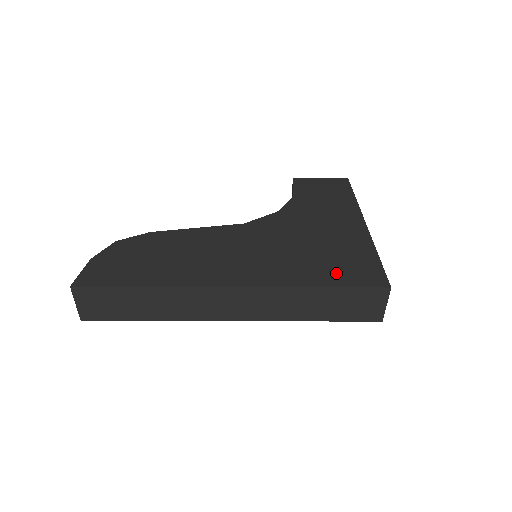
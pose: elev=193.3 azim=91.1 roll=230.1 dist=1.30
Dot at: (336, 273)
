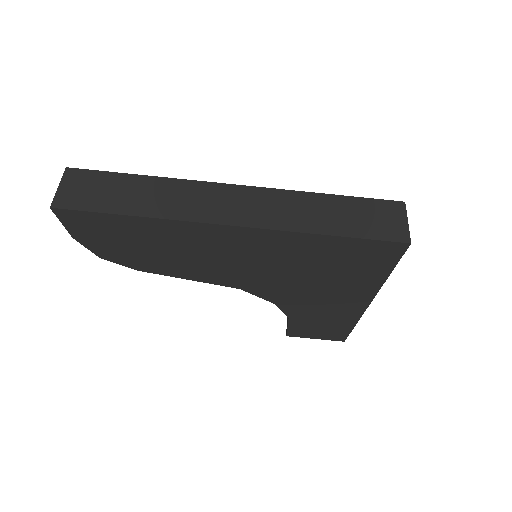
Dot at: occluded
